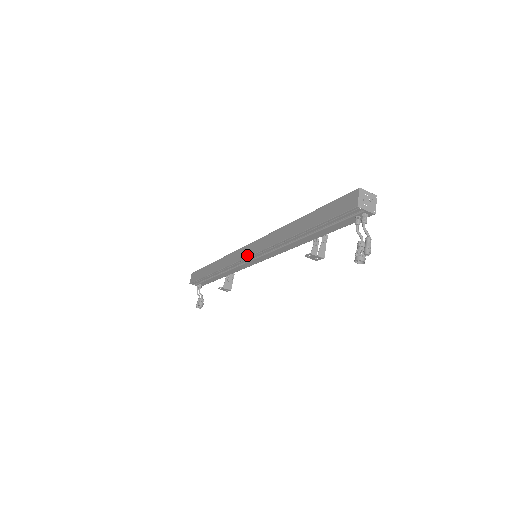
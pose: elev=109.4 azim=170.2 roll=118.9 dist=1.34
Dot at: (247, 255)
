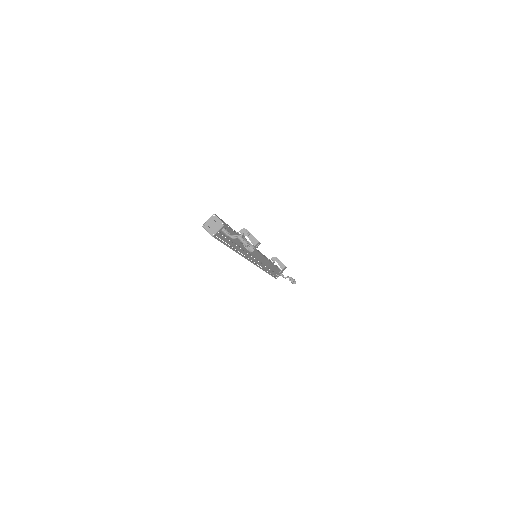
Dot at: occluded
